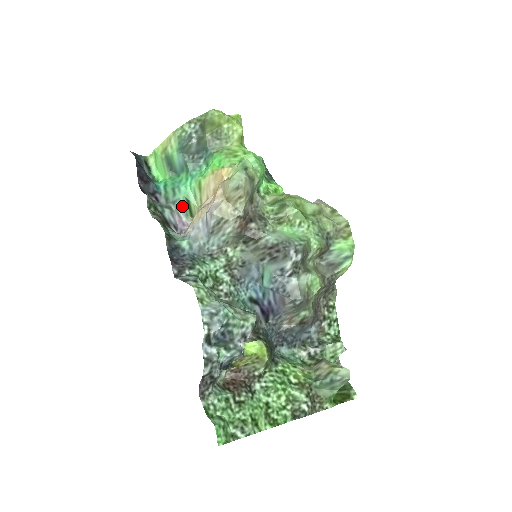
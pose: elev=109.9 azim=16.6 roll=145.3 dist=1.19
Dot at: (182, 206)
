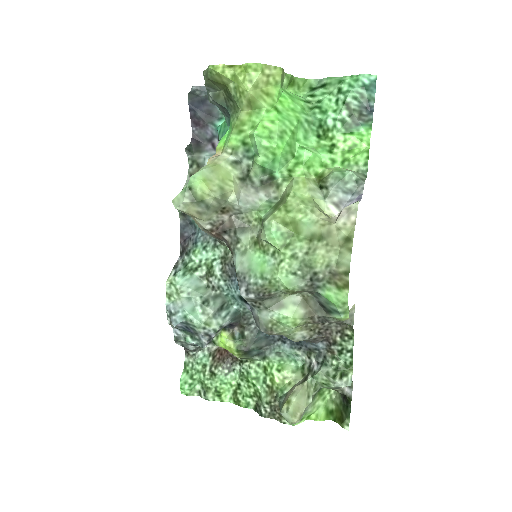
Dot at: occluded
